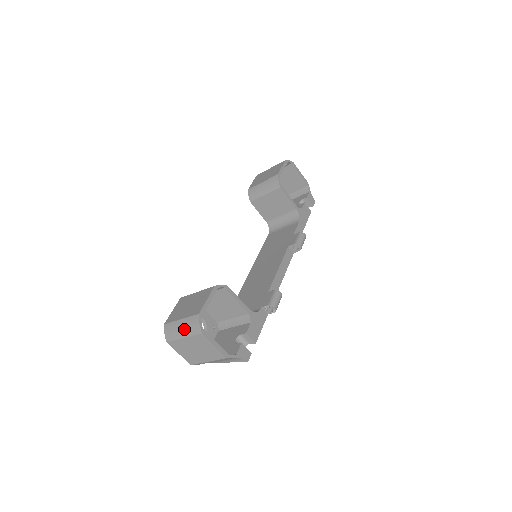
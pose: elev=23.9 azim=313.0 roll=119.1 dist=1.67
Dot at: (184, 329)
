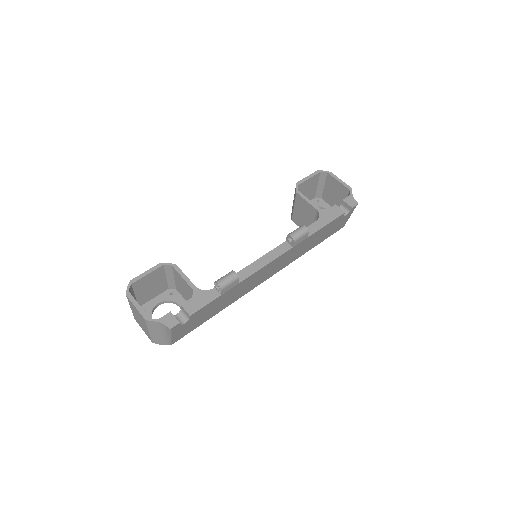
Dot at: occluded
